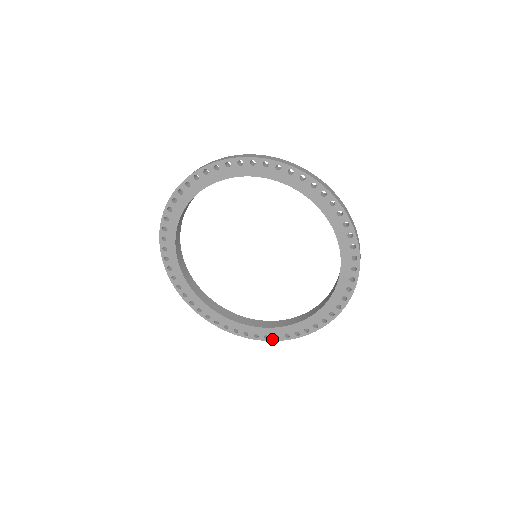
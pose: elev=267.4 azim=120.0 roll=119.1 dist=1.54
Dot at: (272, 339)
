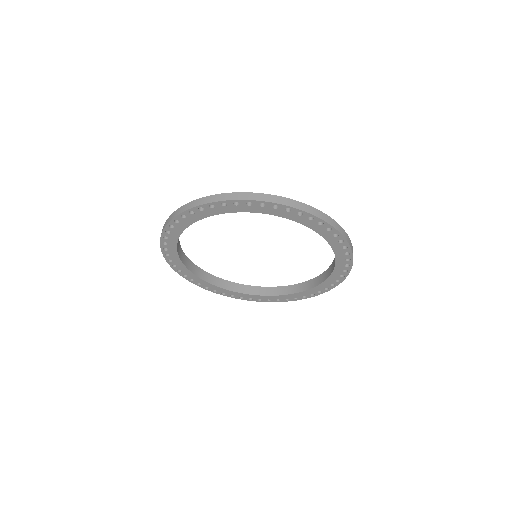
Dot at: (194, 283)
